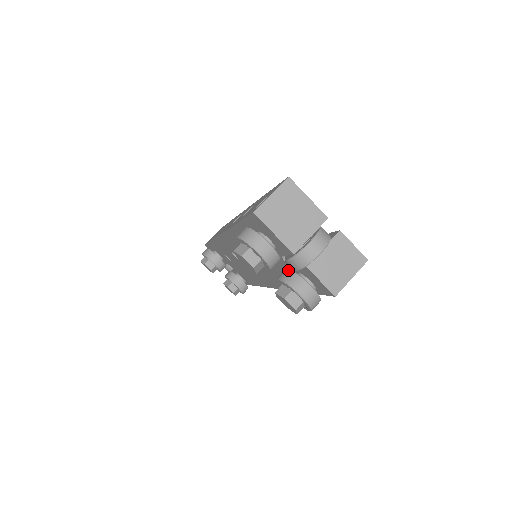
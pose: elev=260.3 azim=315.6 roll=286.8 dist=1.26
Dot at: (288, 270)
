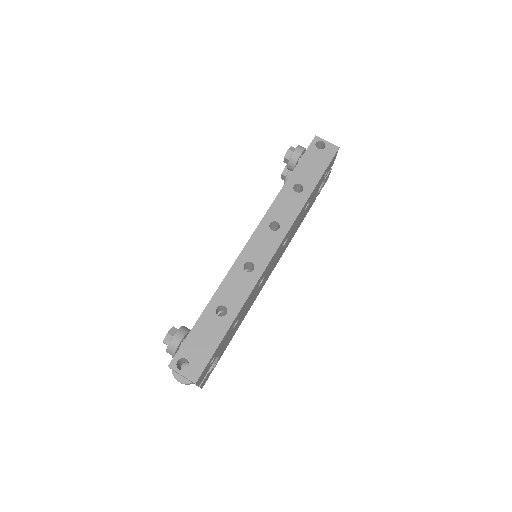
Dot at: occluded
